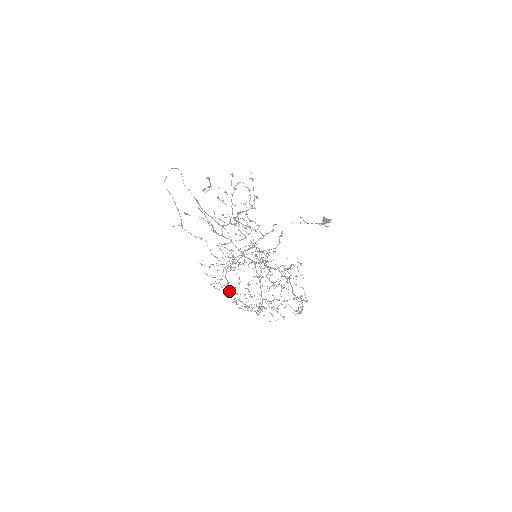
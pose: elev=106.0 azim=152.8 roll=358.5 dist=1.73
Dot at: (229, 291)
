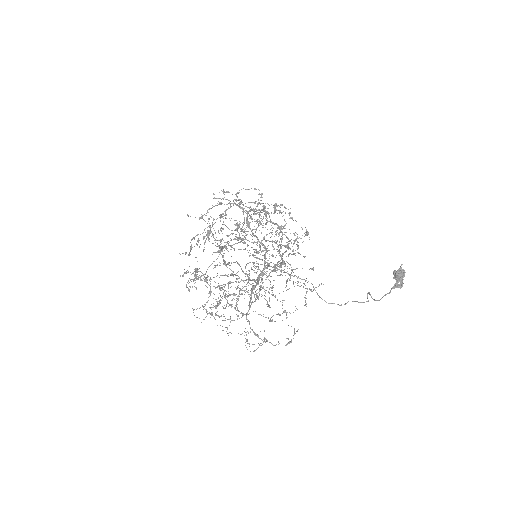
Dot at: (196, 272)
